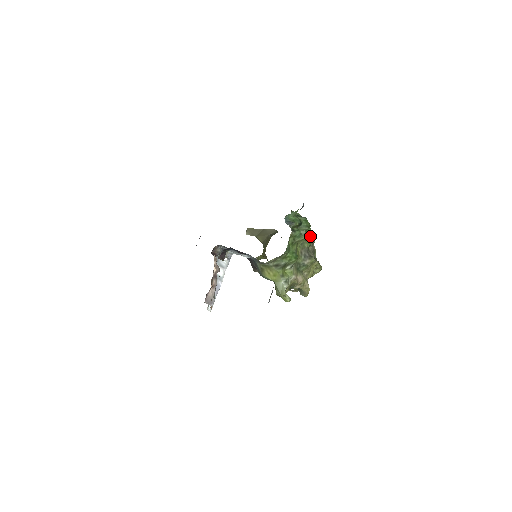
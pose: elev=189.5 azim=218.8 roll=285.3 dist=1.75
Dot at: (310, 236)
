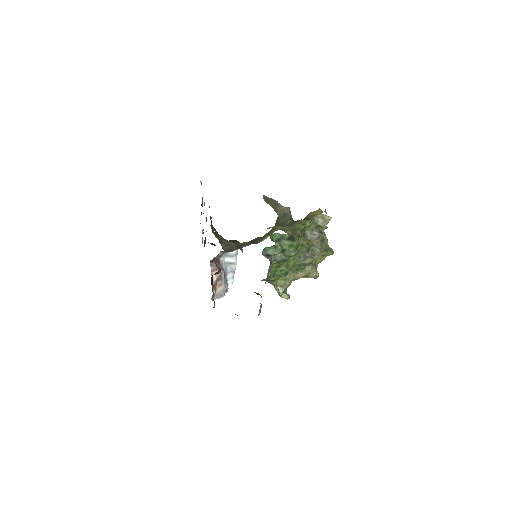
Dot at: (298, 255)
